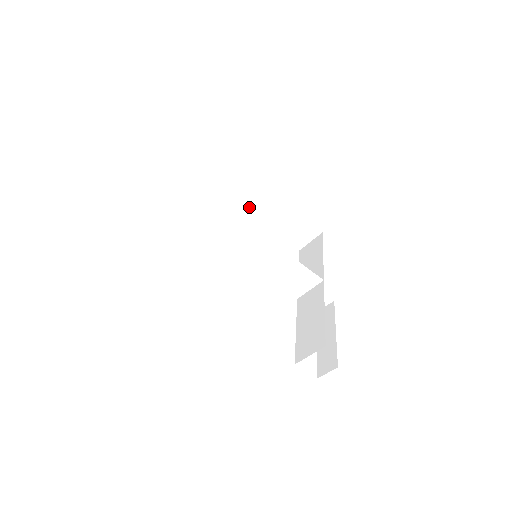
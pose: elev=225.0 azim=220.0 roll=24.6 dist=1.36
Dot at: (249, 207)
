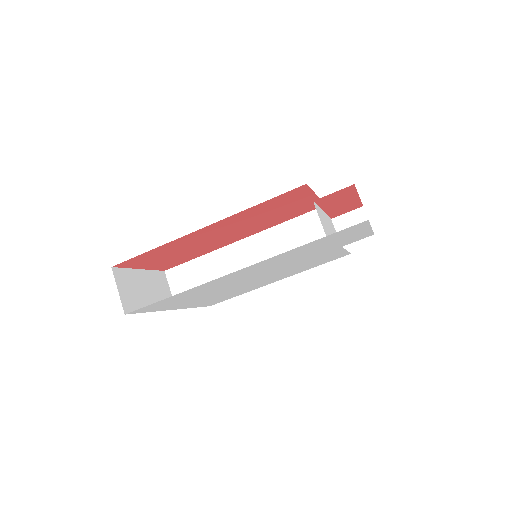
Dot at: occluded
